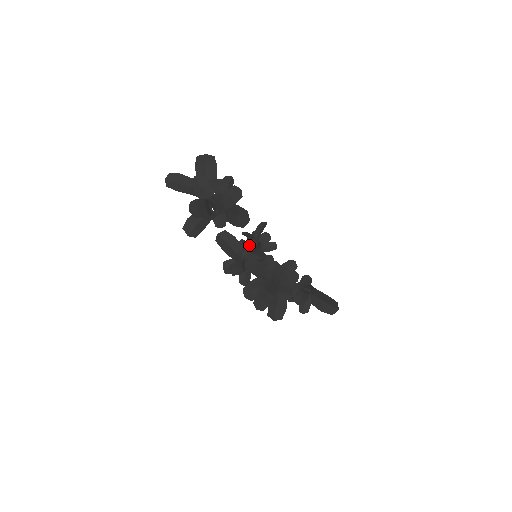
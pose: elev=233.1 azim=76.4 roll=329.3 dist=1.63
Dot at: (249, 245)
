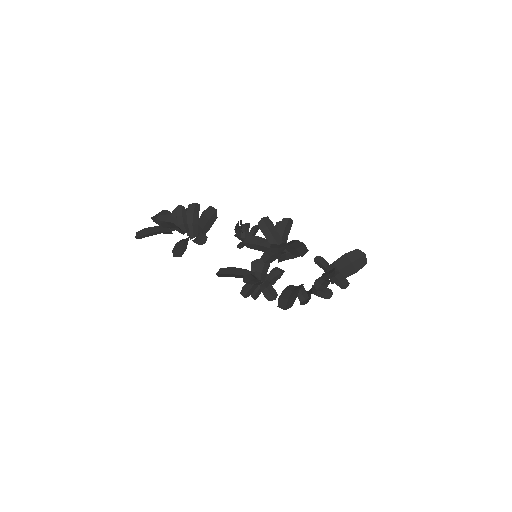
Dot at: occluded
